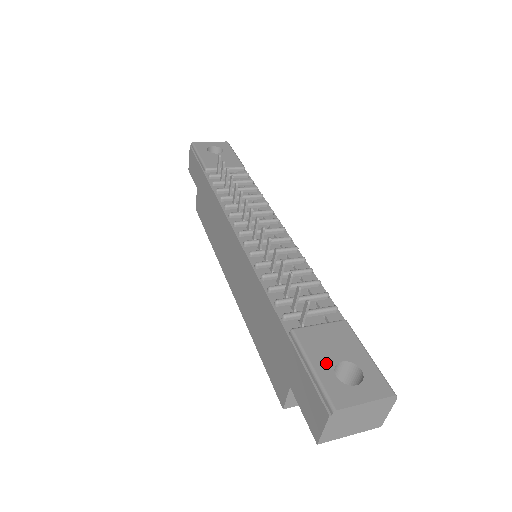
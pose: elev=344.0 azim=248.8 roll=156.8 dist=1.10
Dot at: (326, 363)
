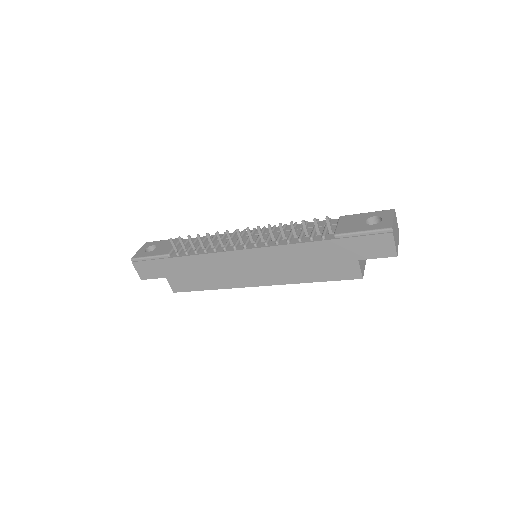
Dot at: (363, 226)
